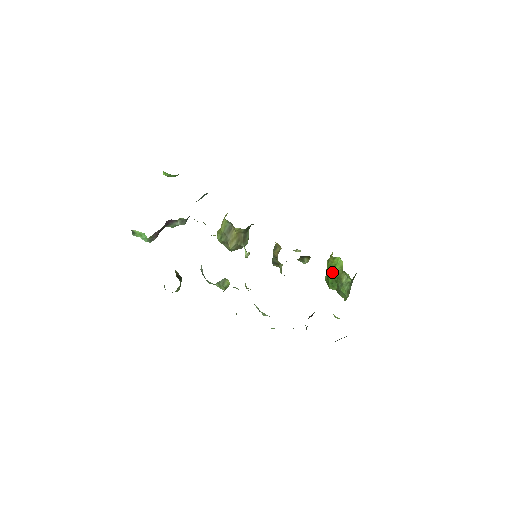
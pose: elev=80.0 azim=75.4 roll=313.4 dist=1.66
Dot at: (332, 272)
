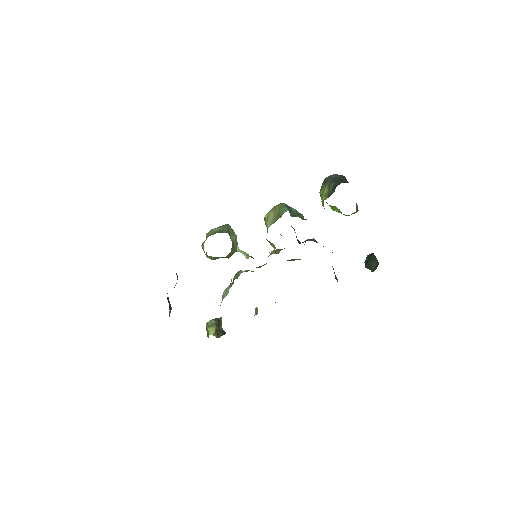
Dot at: (331, 208)
